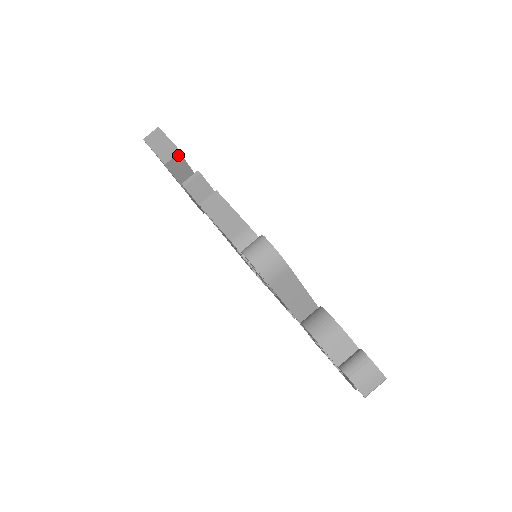
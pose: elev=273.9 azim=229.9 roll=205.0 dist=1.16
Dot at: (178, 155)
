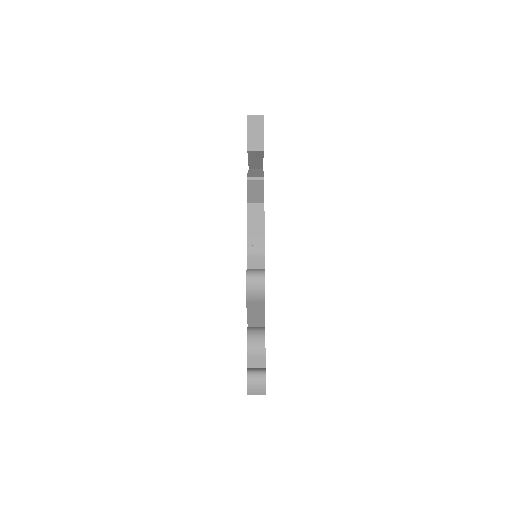
Dot at: (260, 151)
